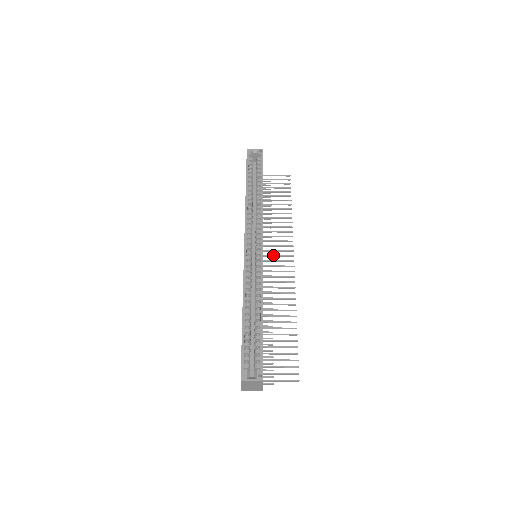
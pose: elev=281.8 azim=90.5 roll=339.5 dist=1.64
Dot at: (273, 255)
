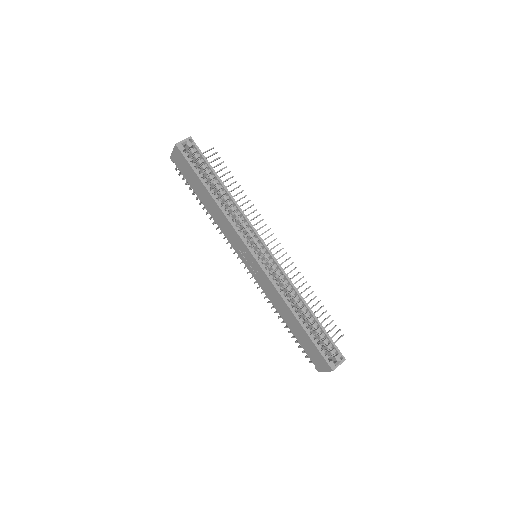
Dot at: occluded
